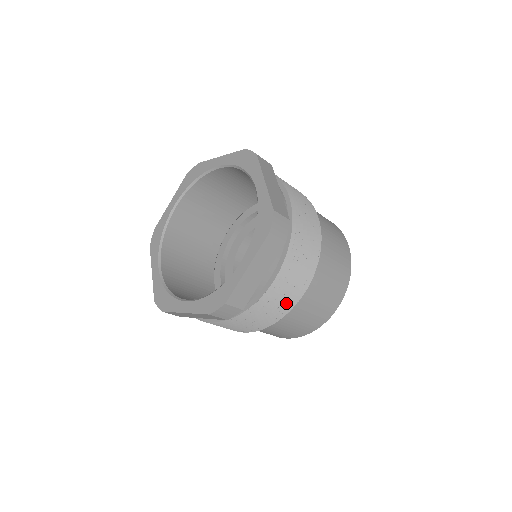
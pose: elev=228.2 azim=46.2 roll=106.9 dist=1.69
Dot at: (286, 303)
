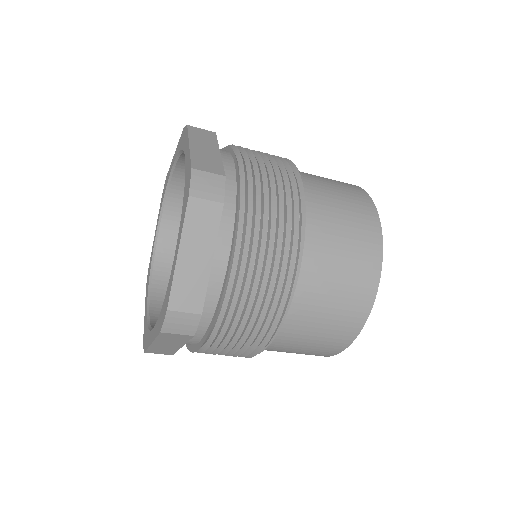
Dot at: (234, 356)
